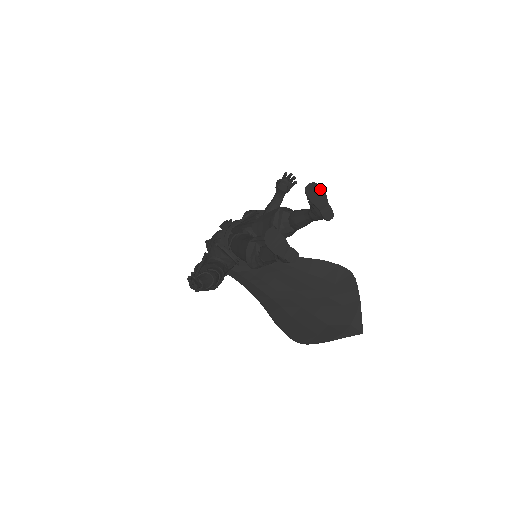
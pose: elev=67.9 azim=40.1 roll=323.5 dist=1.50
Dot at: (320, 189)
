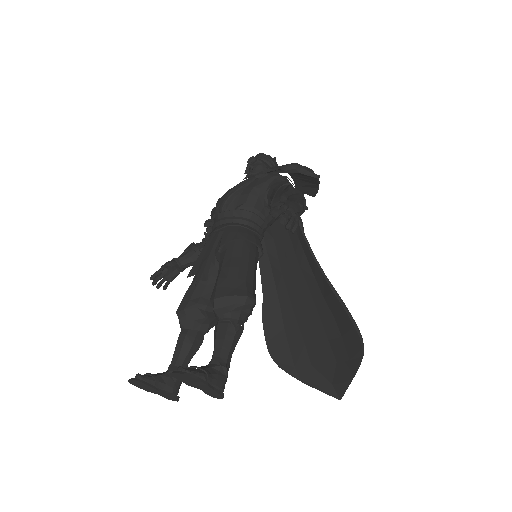
Dot at: (195, 380)
